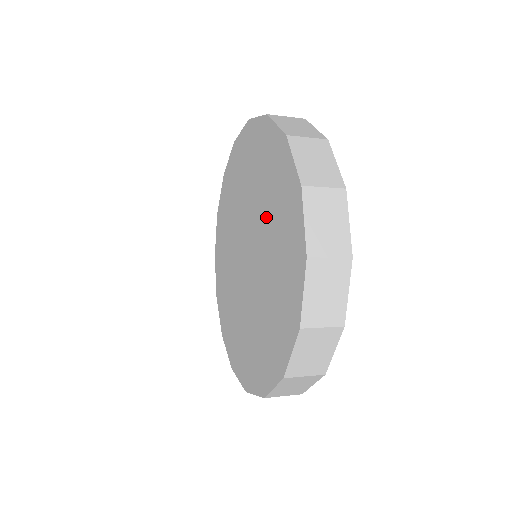
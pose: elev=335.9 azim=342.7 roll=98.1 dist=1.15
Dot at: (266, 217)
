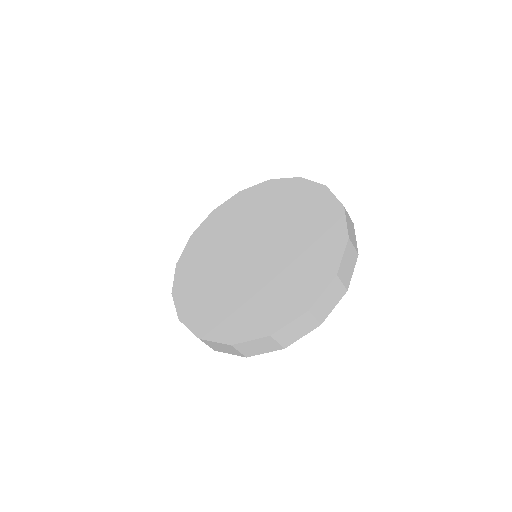
Dot at: (292, 226)
